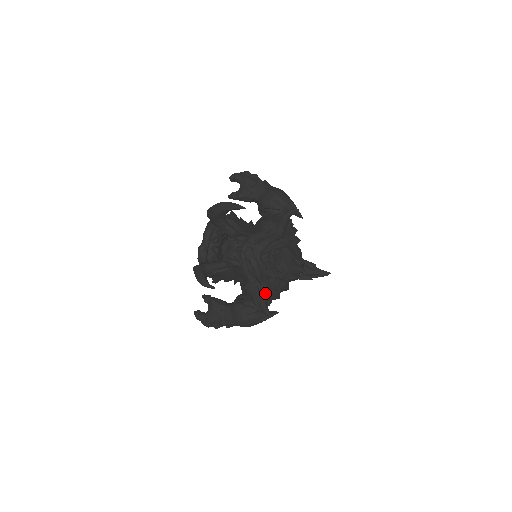
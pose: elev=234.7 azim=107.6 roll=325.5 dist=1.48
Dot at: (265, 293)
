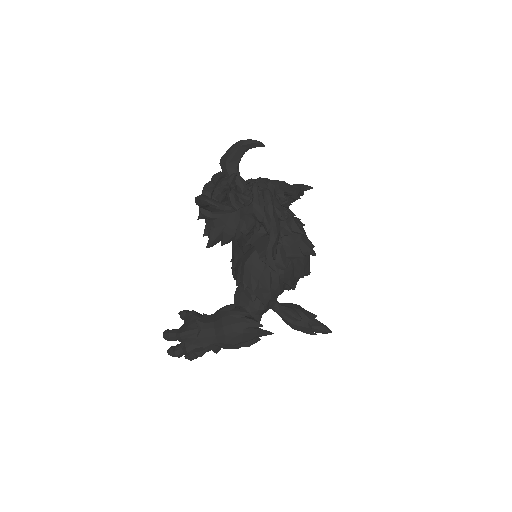
Dot at: (274, 235)
